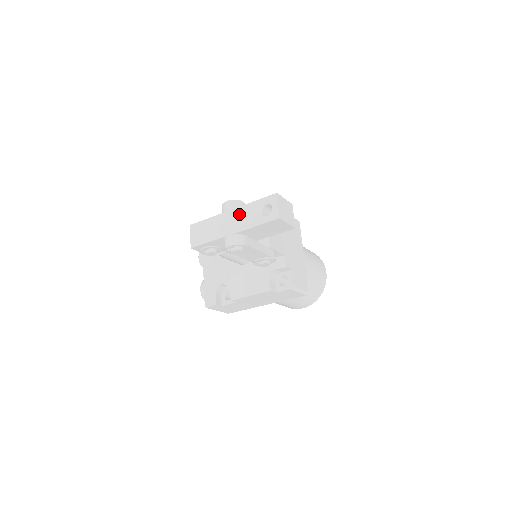
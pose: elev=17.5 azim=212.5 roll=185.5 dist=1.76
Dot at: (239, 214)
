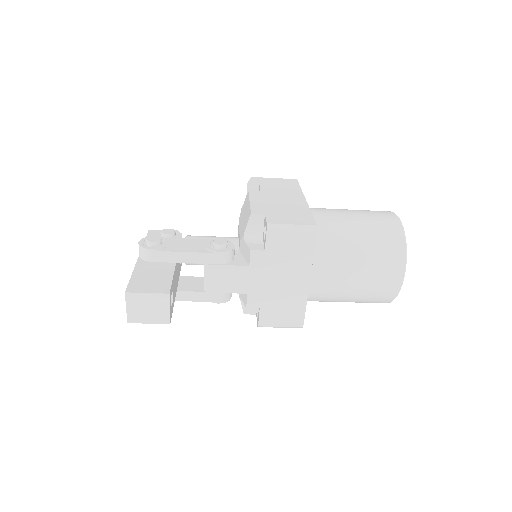
Dot at: occluded
